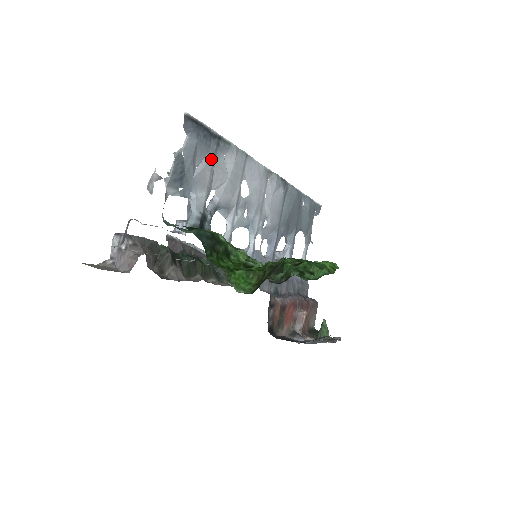
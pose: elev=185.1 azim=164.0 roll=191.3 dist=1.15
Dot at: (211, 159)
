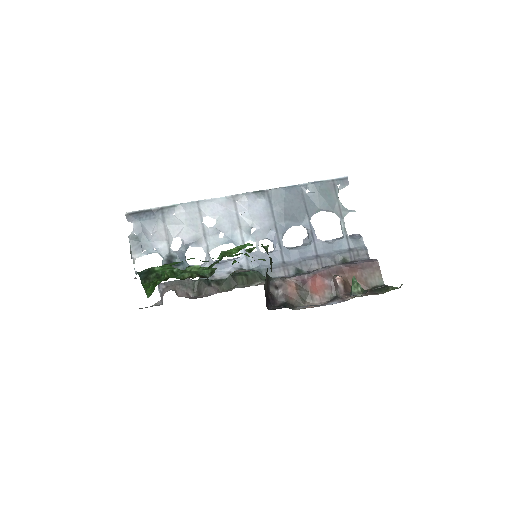
Dot at: (161, 223)
